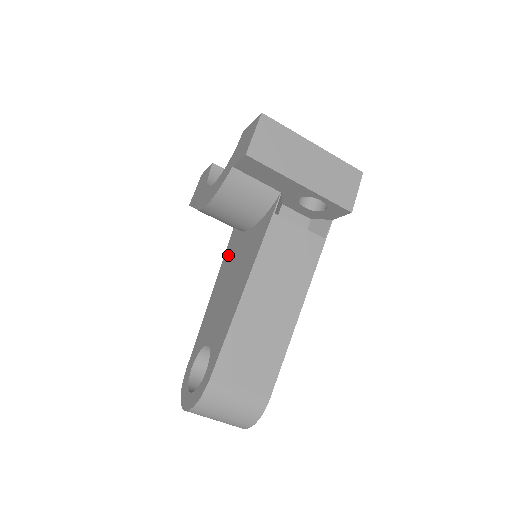
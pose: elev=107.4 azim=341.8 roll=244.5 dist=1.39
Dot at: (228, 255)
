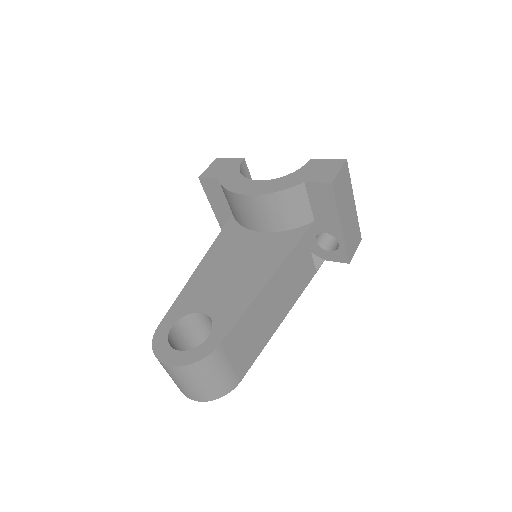
Dot at: (225, 241)
